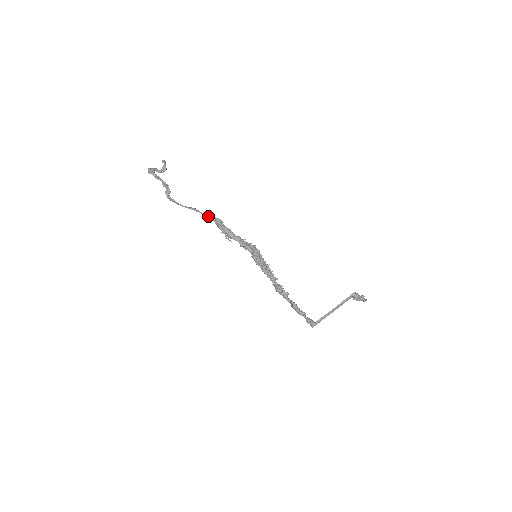
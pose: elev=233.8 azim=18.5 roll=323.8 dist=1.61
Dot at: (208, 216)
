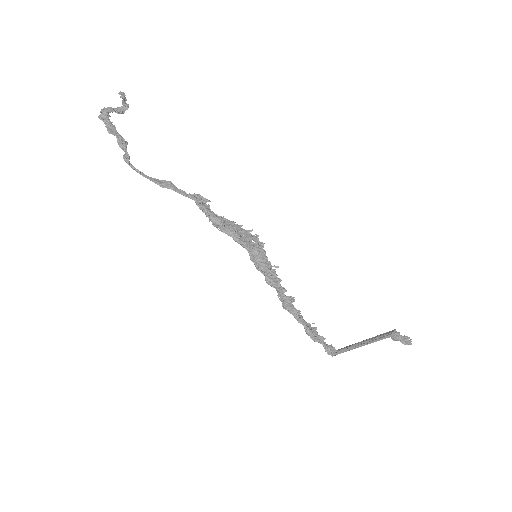
Dot at: (185, 195)
